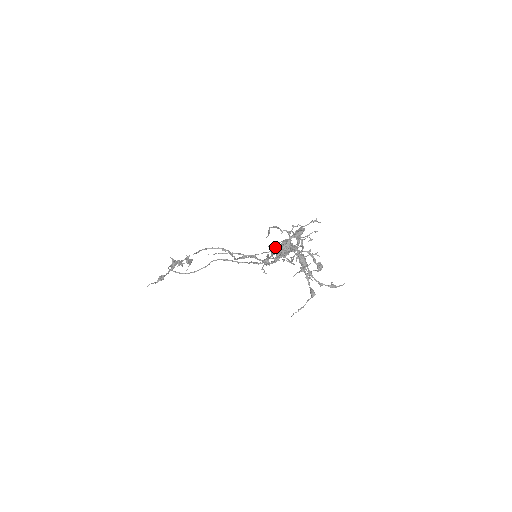
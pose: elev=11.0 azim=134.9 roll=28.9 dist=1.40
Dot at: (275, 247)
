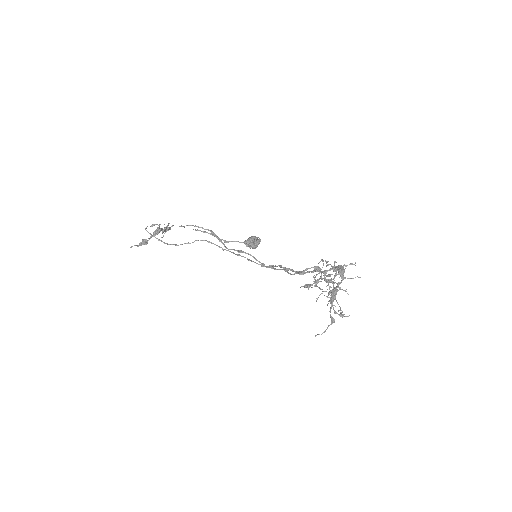
Dot at: (306, 270)
